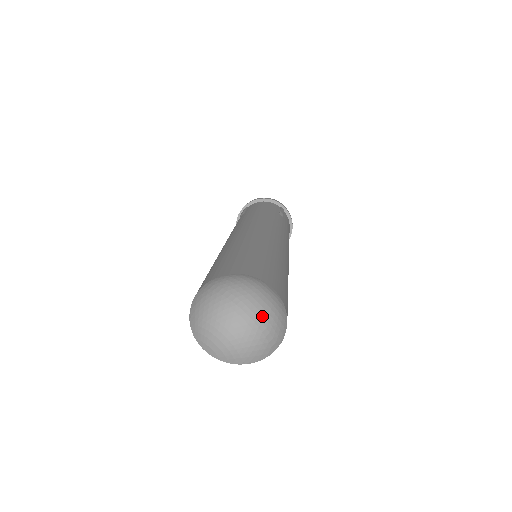
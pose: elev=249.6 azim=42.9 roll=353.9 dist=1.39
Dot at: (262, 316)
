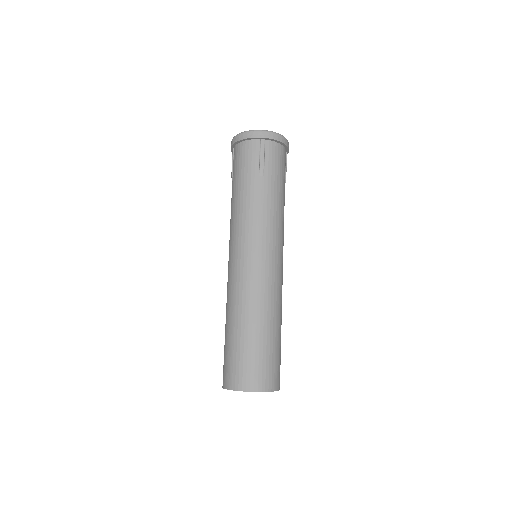
Dot at: occluded
